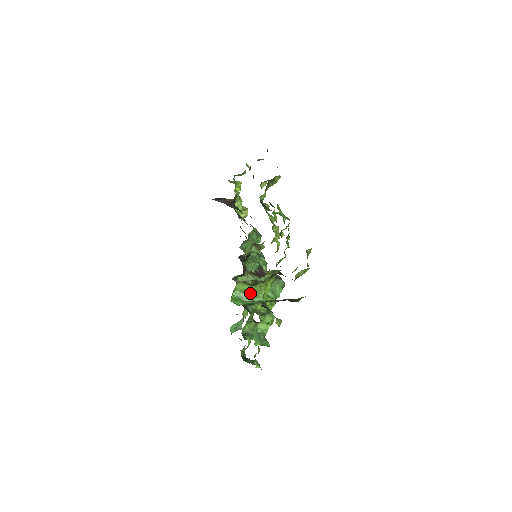
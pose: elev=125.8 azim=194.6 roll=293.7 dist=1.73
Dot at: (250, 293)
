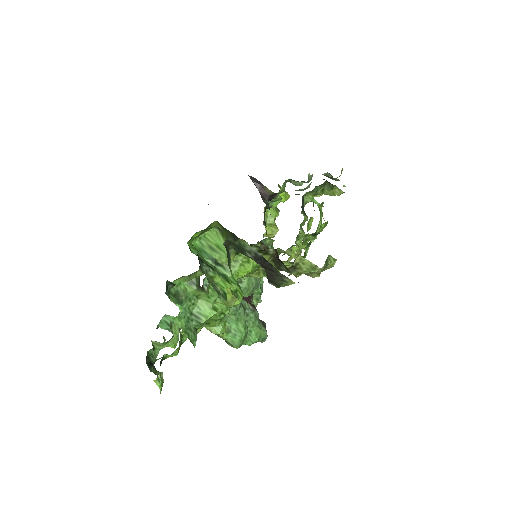
Dot at: (219, 255)
